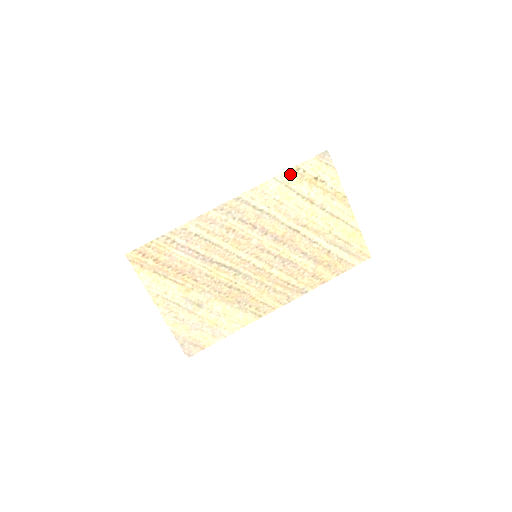
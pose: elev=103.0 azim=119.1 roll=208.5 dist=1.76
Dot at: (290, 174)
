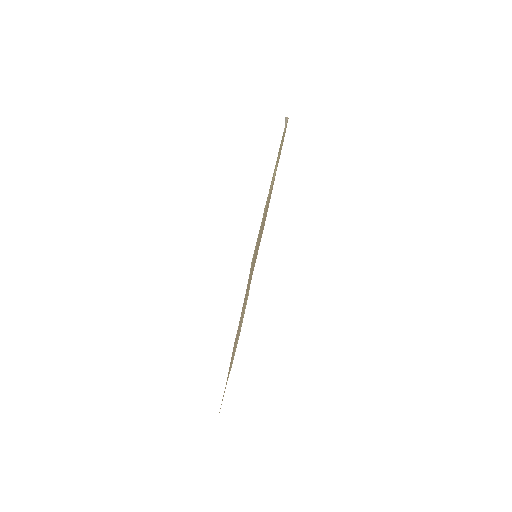
Dot at: occluded
